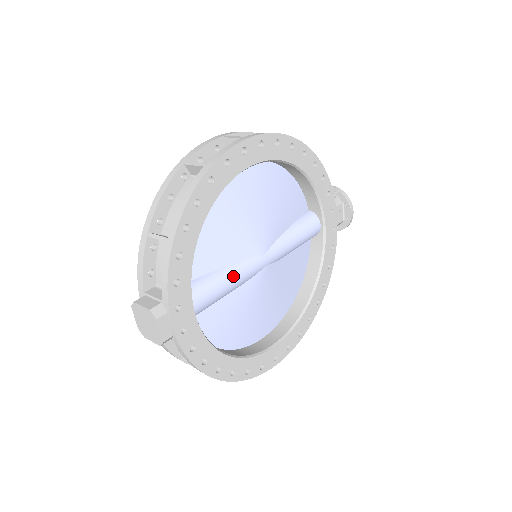
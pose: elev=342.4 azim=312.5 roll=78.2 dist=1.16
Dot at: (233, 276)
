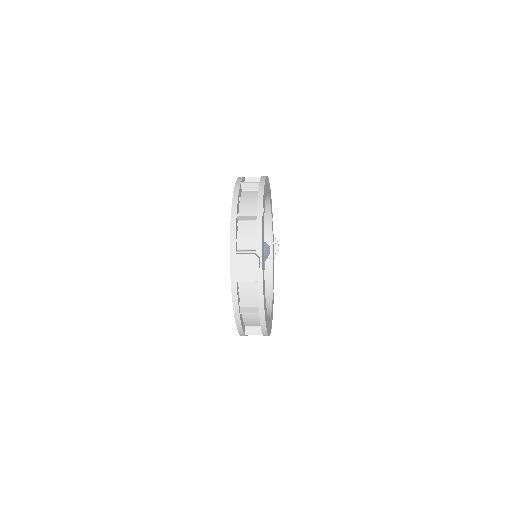
Dot at: occluded
